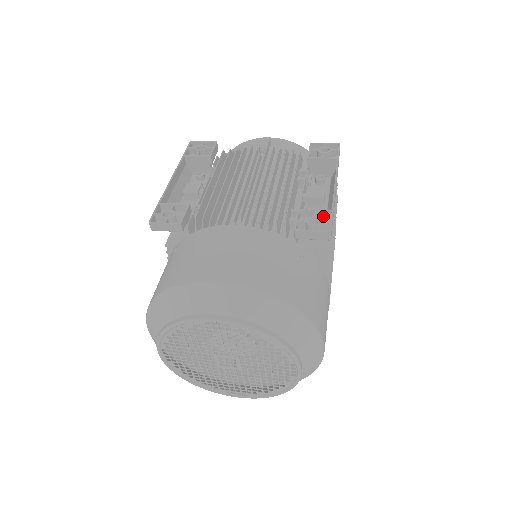
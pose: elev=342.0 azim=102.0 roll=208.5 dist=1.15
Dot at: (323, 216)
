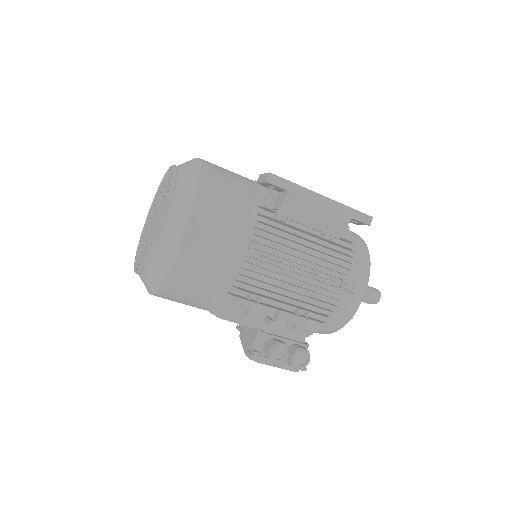
Dot at: occluded
